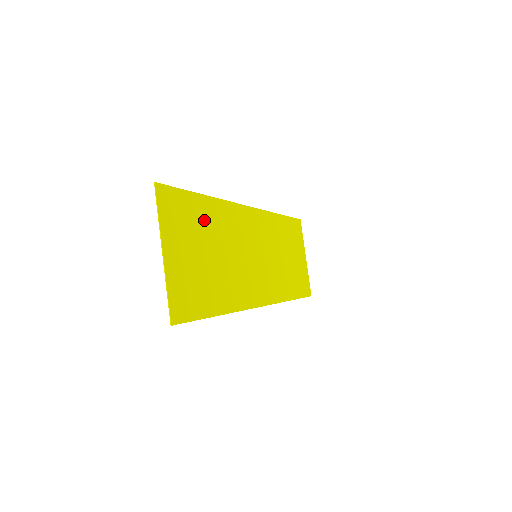
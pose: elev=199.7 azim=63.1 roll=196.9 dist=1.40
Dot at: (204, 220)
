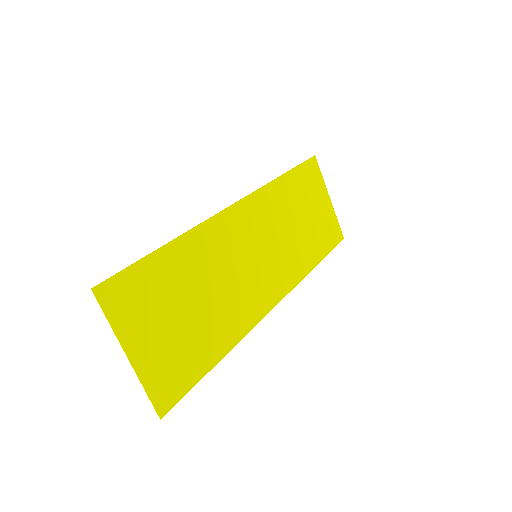
Dot at: (173, 275)
